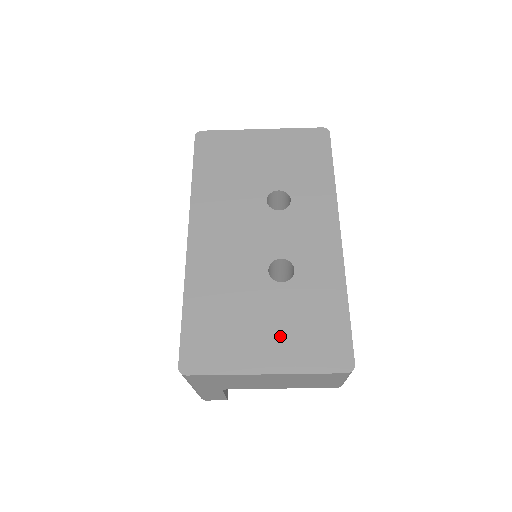
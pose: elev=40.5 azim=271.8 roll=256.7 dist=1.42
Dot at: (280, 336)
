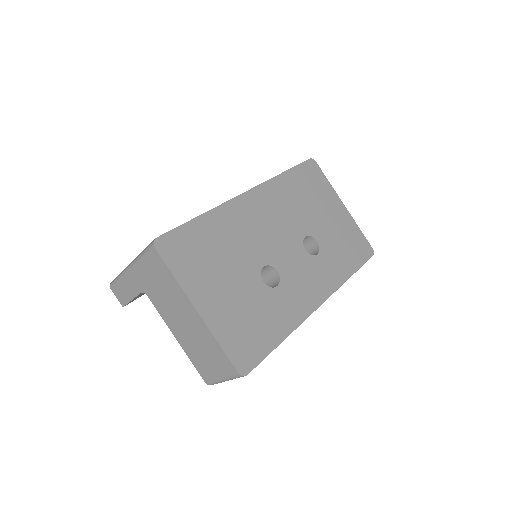
Dot at: (229, 304)
